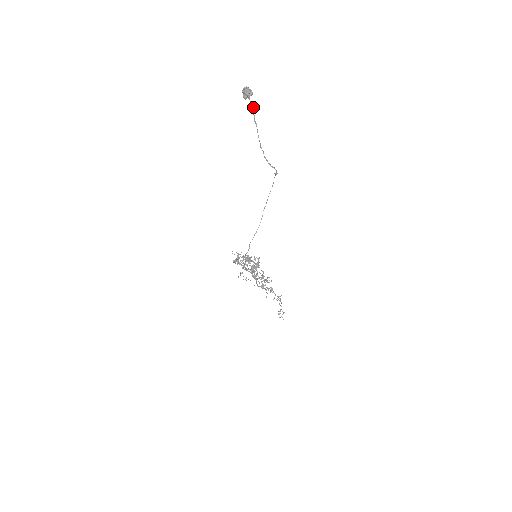
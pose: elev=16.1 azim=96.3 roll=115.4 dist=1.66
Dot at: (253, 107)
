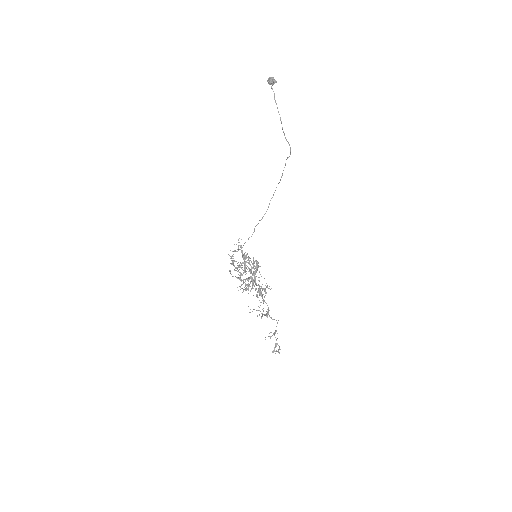
Dot at: (274, 95)
